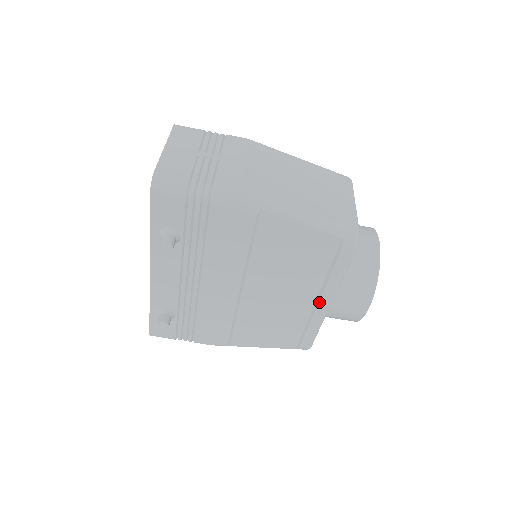
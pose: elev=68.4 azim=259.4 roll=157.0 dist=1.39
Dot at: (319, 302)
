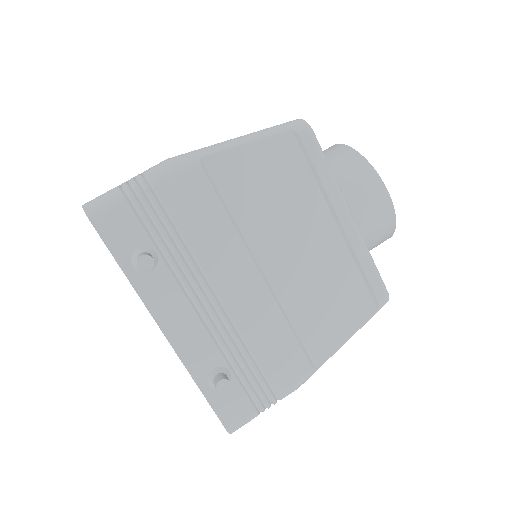
Dot at: (340, 222)
